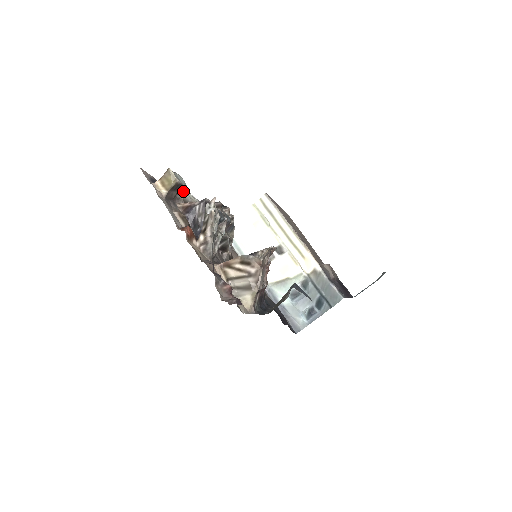
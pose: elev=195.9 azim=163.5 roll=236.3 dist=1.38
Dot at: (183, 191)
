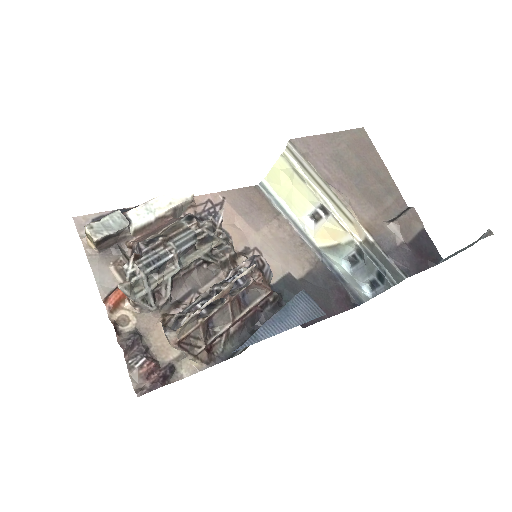
Dot at: (124, 230)
